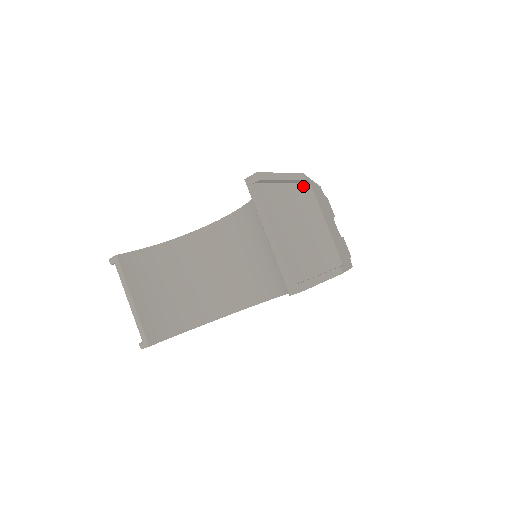
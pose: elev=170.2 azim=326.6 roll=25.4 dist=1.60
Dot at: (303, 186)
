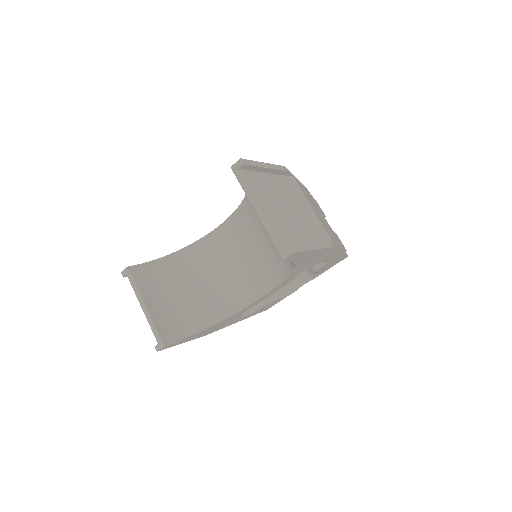
Dot at: (287, 178)
